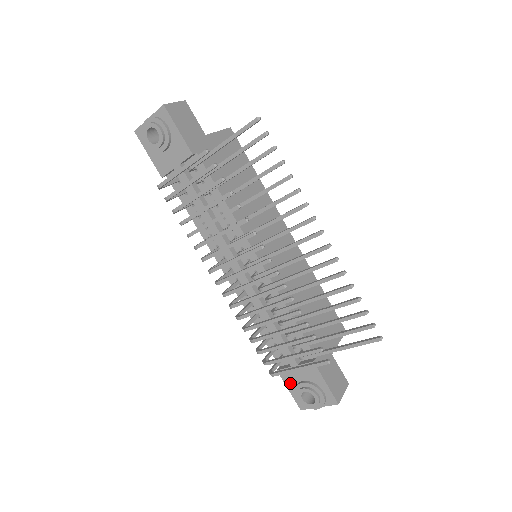
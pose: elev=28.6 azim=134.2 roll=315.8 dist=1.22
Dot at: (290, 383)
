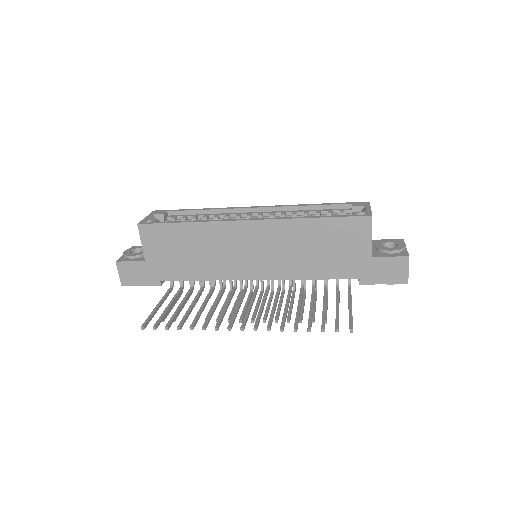
Dot at: occluded
